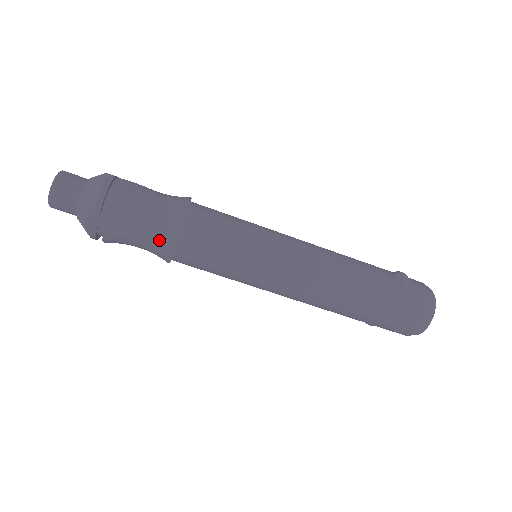
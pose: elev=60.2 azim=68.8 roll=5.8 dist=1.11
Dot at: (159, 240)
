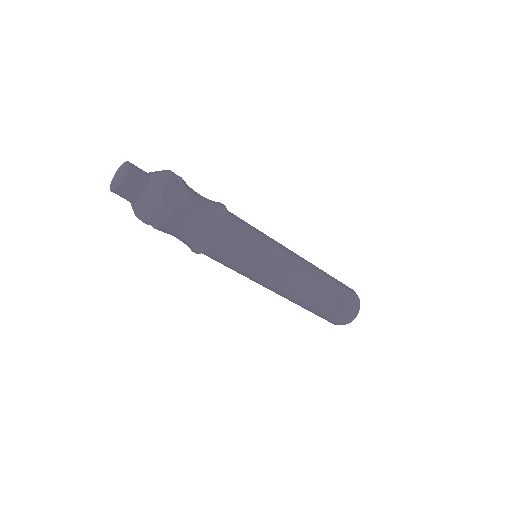
Dot at: (186, 244)
